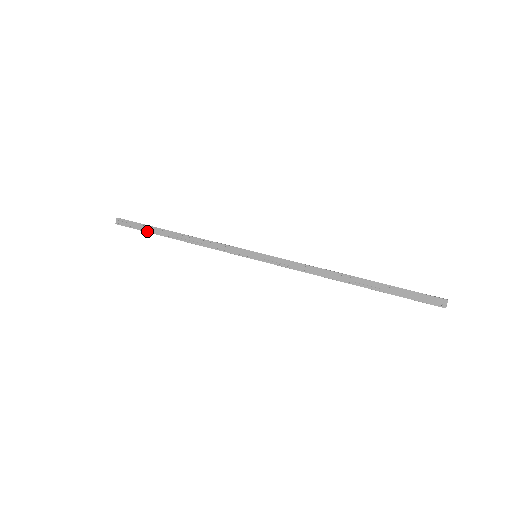
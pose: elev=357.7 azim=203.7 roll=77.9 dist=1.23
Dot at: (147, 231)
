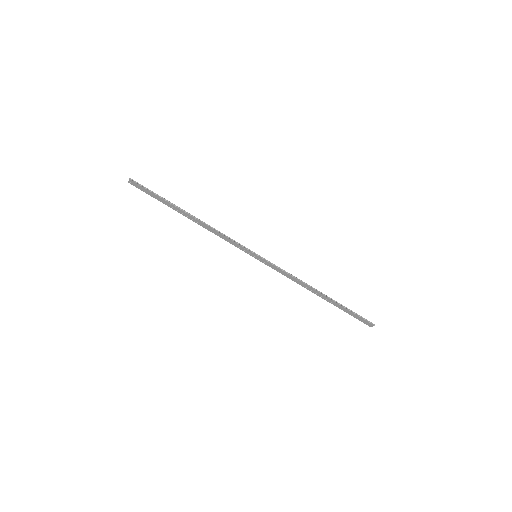
Dot at: occluded
